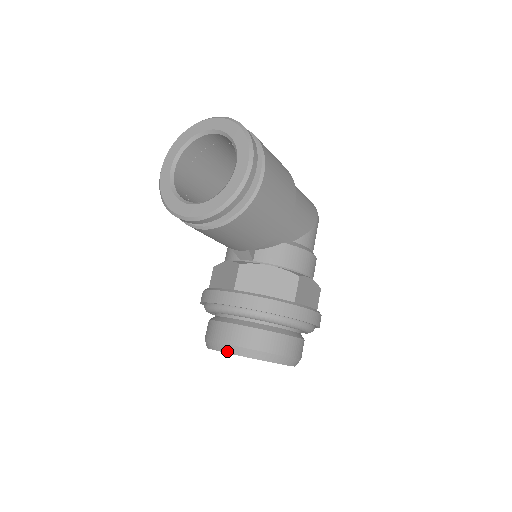
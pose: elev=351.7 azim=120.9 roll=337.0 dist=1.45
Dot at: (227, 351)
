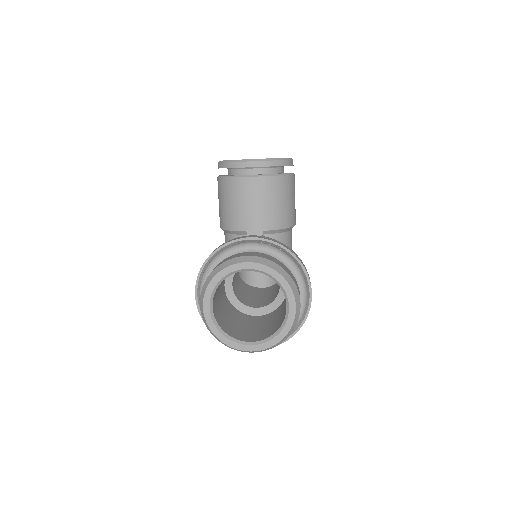
Dot at: (247, 260)
